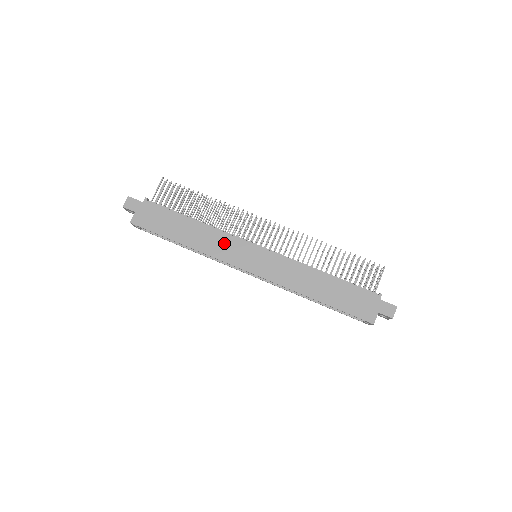
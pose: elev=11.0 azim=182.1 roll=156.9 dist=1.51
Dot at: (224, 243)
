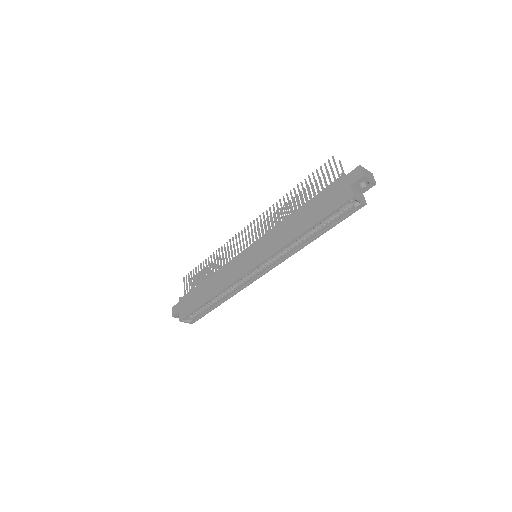
Dot at: (229, 270)
